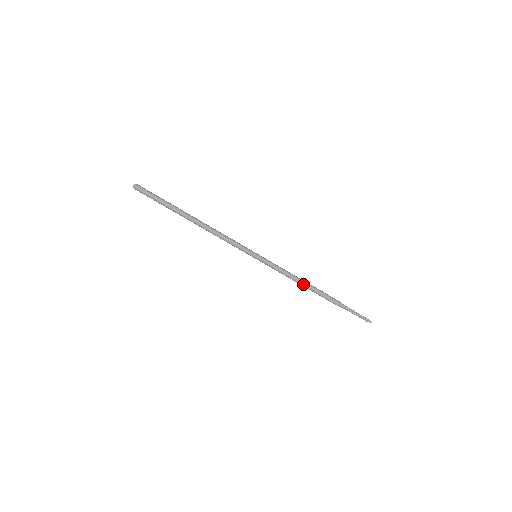
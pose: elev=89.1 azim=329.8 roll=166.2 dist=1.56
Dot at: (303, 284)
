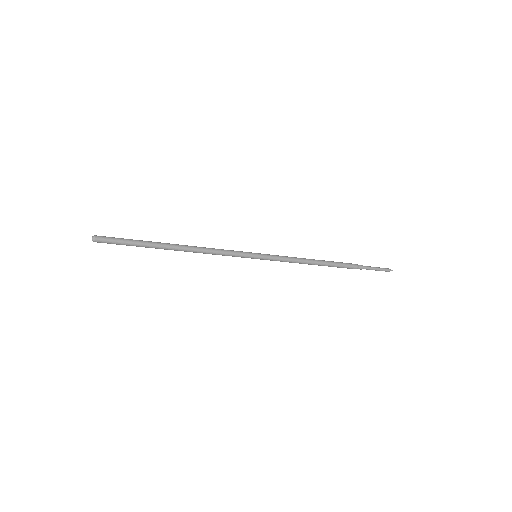
Dot at: (314, 264)
